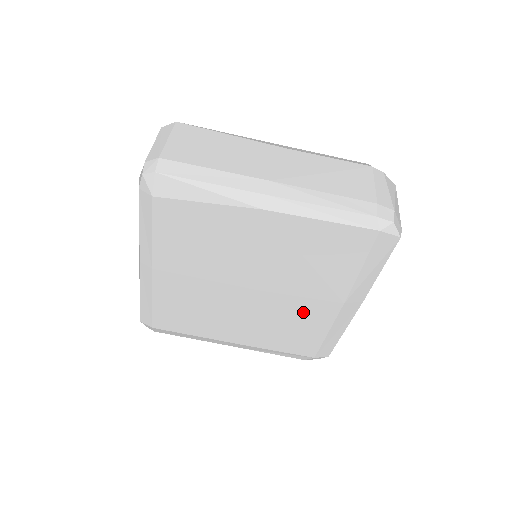
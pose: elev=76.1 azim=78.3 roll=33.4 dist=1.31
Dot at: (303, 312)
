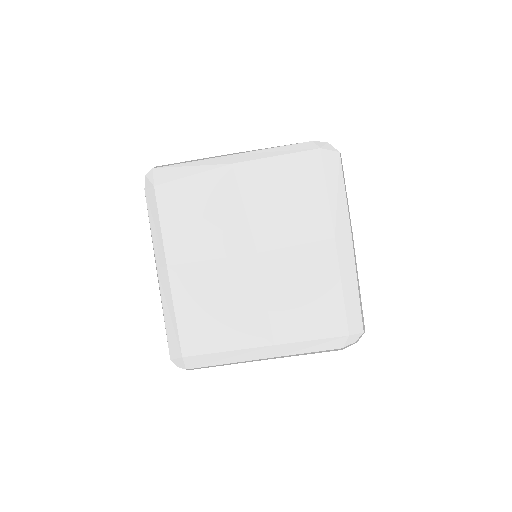
Dot at: (307, 266)
